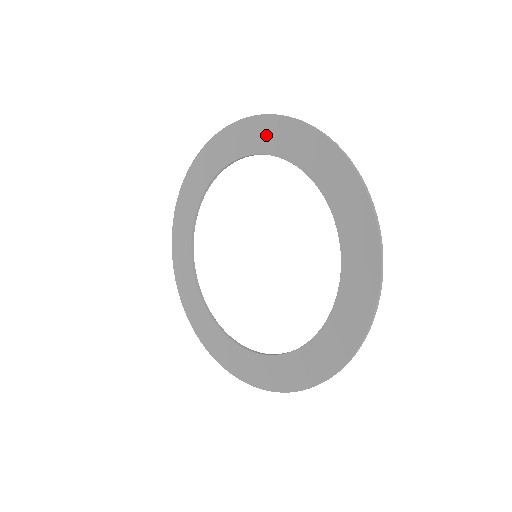
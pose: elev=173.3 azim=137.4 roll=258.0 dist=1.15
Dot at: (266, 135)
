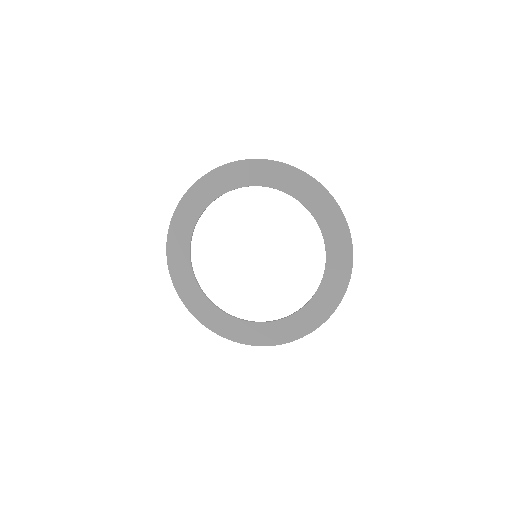
Dot at: (264, 173)
